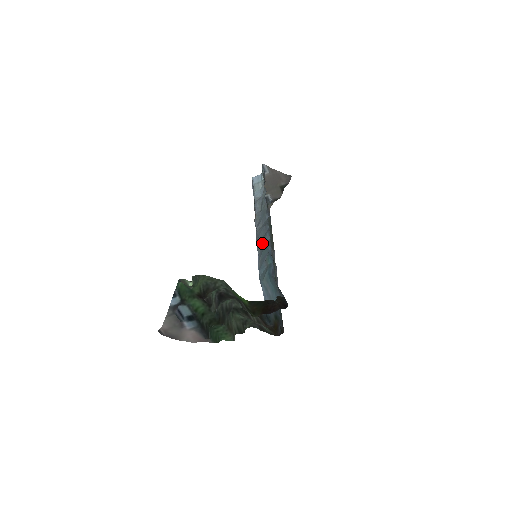
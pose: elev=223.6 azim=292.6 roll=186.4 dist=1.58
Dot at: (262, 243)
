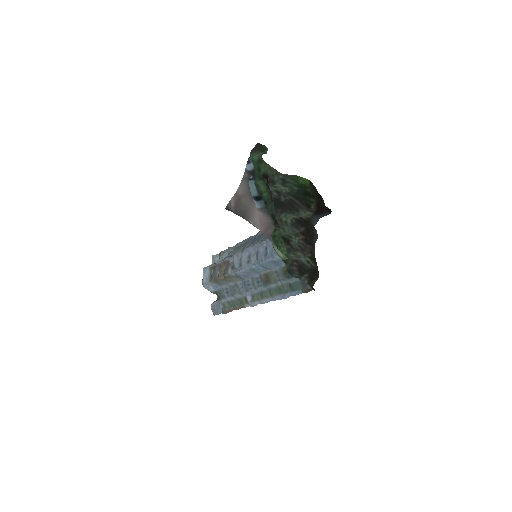
Dot at: (264, 236)
